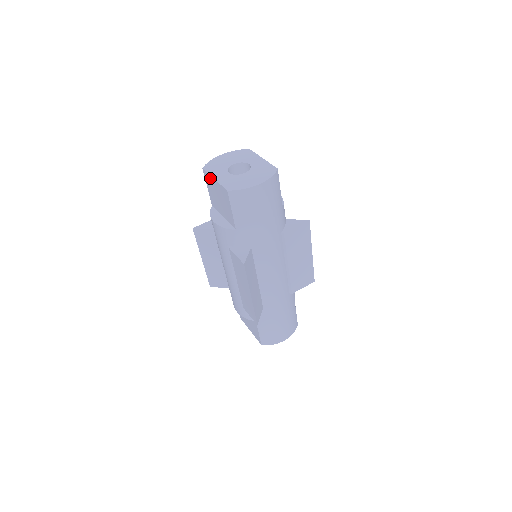
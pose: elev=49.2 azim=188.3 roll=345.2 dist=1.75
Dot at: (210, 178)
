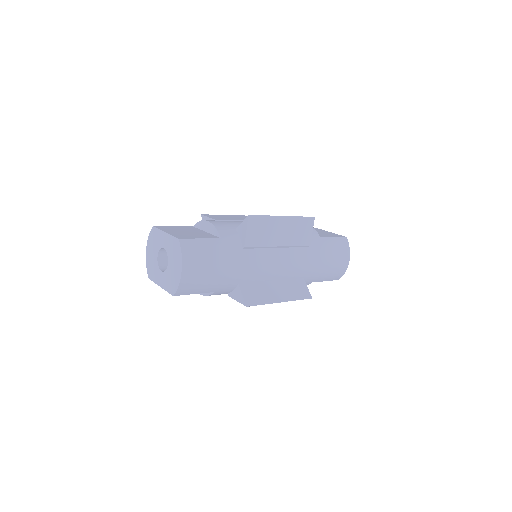
Dot at: occluded
